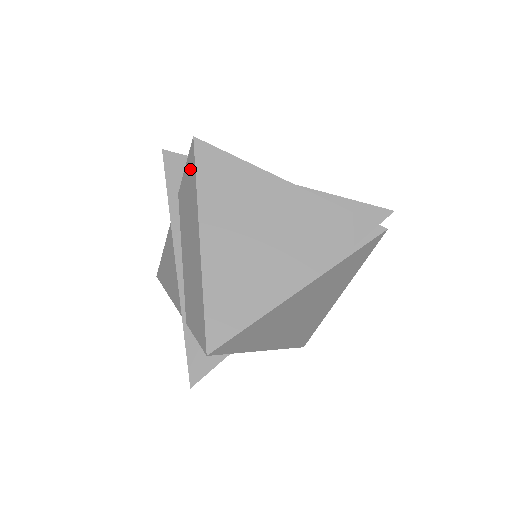
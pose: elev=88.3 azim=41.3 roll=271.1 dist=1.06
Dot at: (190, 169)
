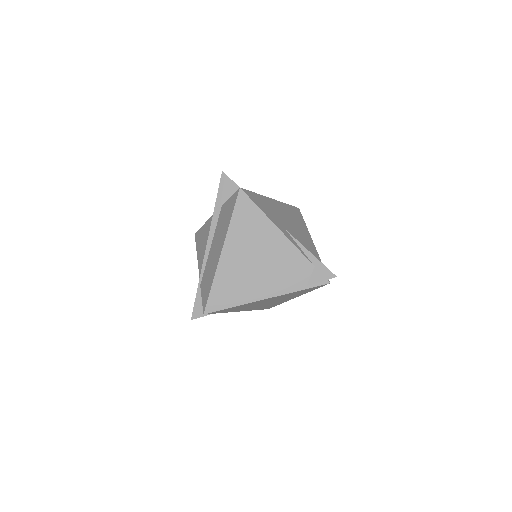
Dot at: (232, 204)
